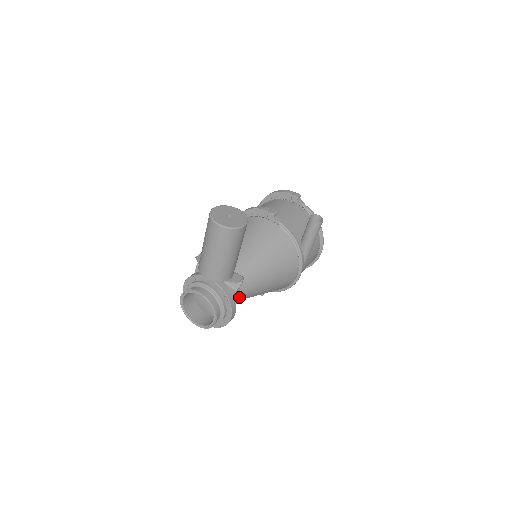
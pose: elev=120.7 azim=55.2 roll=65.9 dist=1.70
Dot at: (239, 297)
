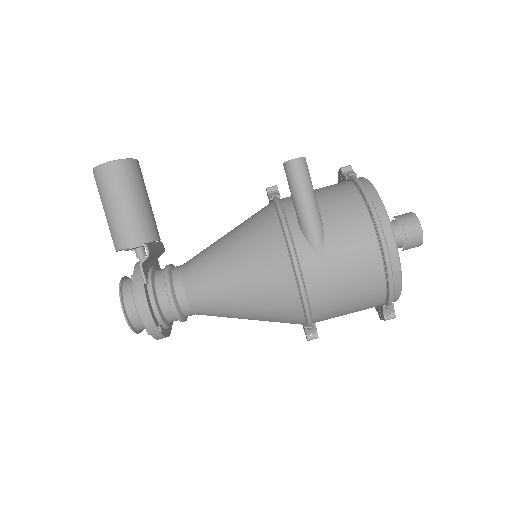
Dot at: (187, 296)
